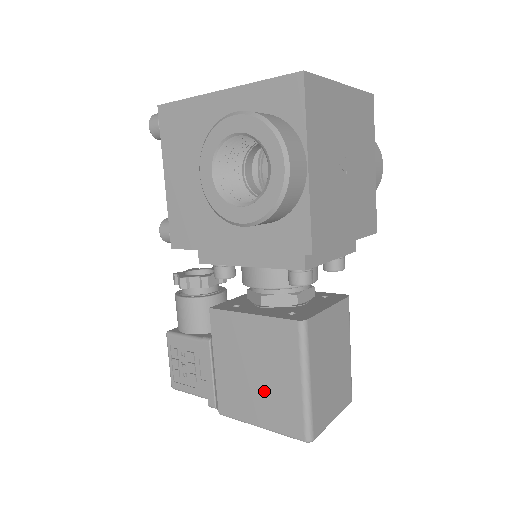
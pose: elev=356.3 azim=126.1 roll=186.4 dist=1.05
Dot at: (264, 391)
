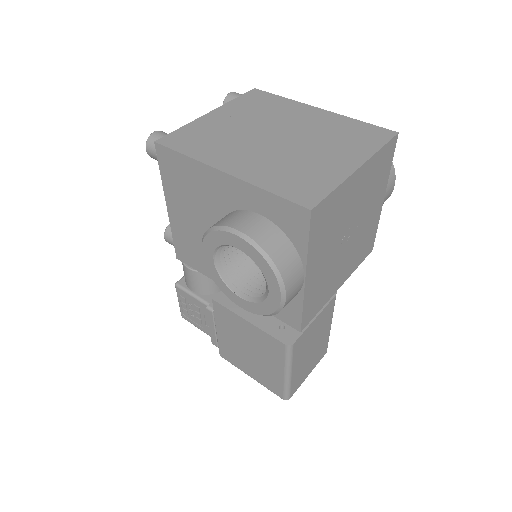
Dot at: (255, 364)
